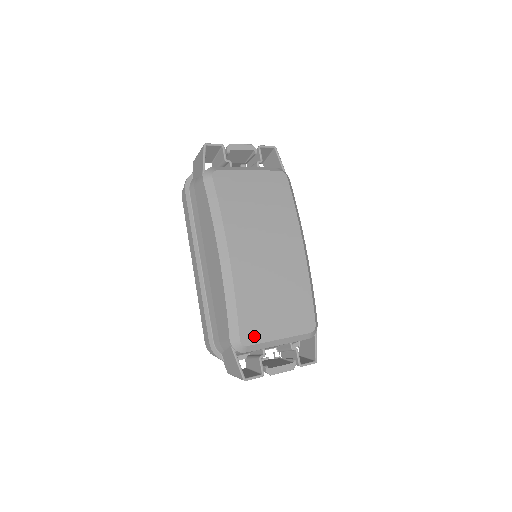
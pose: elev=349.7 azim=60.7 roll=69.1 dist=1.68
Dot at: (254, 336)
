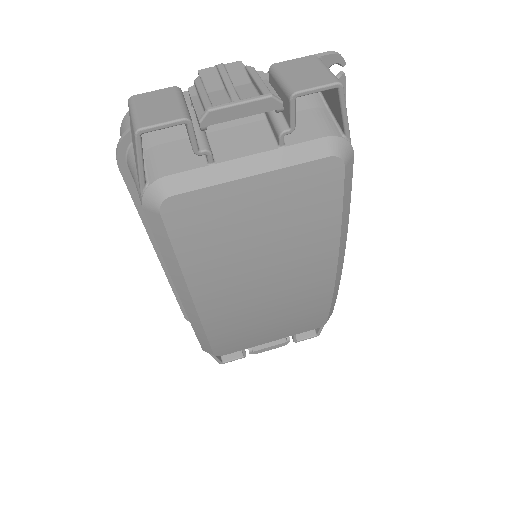
Dot at: (234, 349)
